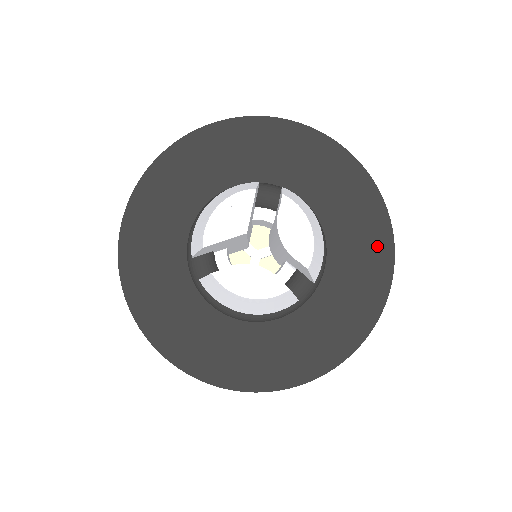
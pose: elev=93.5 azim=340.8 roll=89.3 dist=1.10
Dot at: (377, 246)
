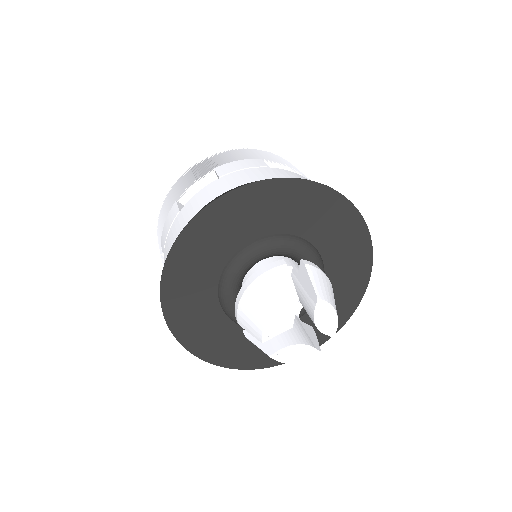
Dot at: (361, 262)
